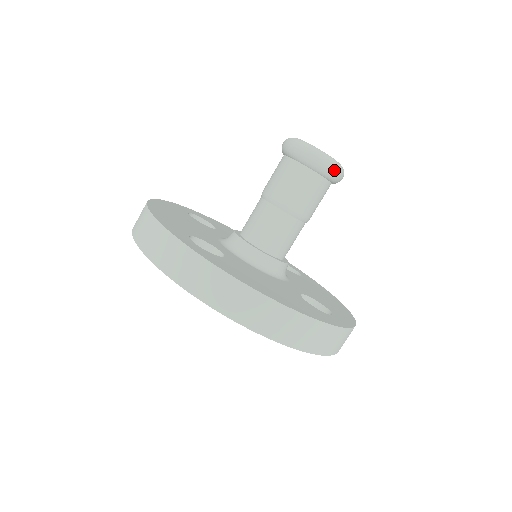
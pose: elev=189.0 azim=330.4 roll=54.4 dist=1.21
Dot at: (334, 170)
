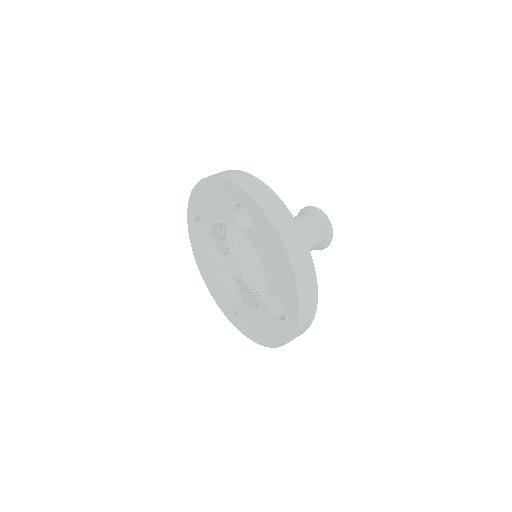
Dot at: (331, 235)
